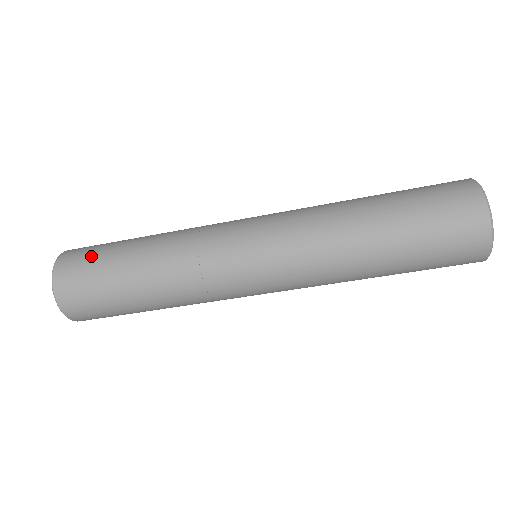
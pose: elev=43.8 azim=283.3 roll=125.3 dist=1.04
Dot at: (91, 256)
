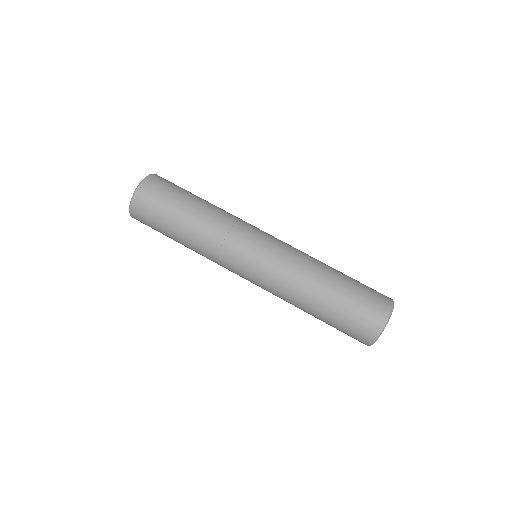
Dot at: occluded
